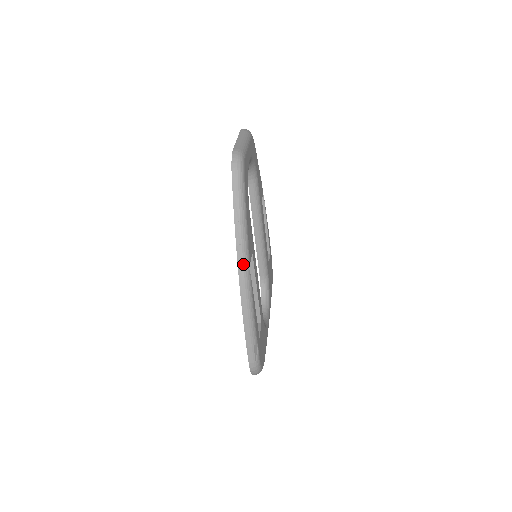
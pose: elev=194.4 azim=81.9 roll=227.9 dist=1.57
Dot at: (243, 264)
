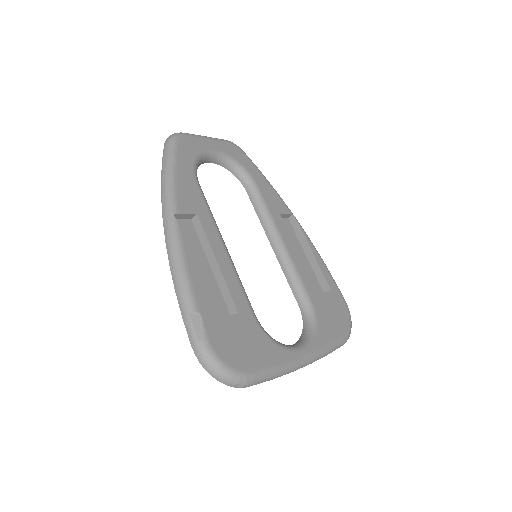
Dot at: (167, 213)
